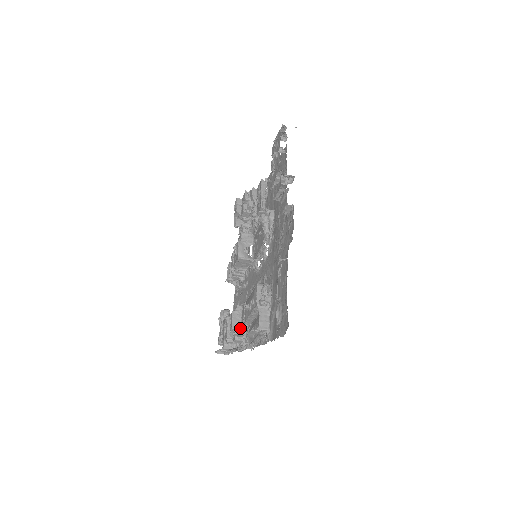
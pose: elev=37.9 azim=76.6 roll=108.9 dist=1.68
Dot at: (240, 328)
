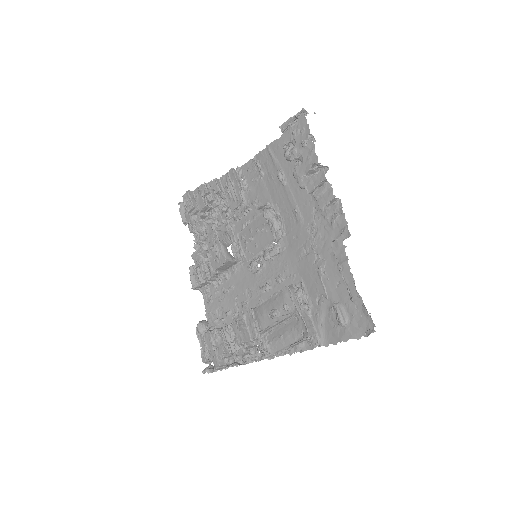
Dot at: (250, 339)
